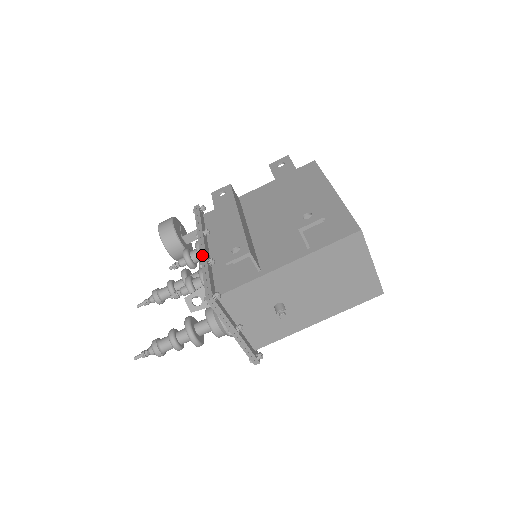
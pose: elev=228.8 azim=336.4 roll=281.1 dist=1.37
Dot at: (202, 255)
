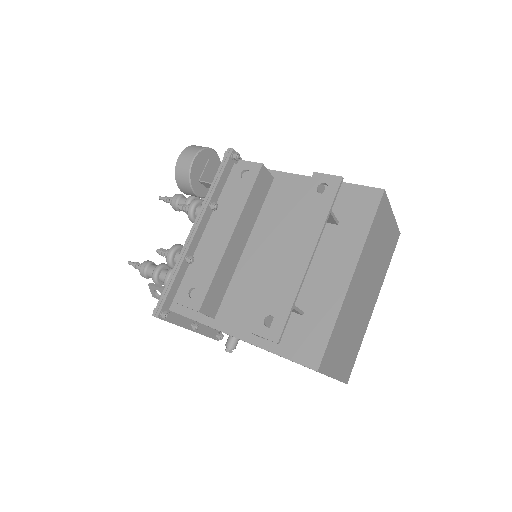
Dot at: (185, 246)
